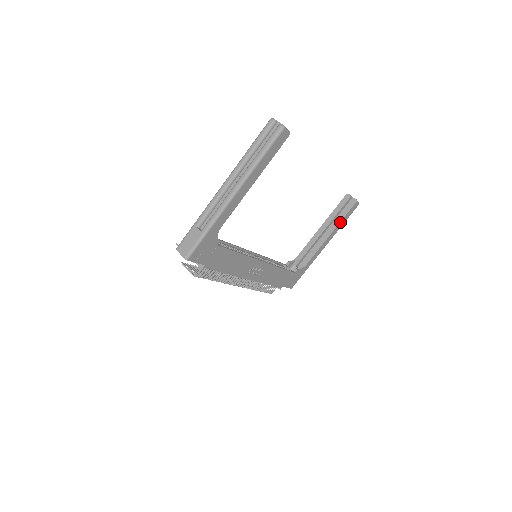
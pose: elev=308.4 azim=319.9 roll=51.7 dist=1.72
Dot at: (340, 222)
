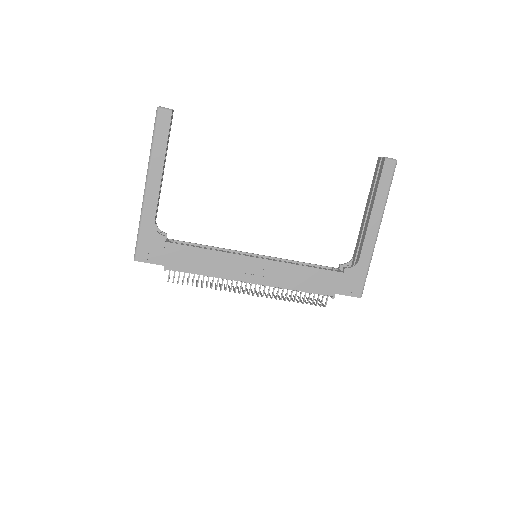
Dot at: (377, 192)
